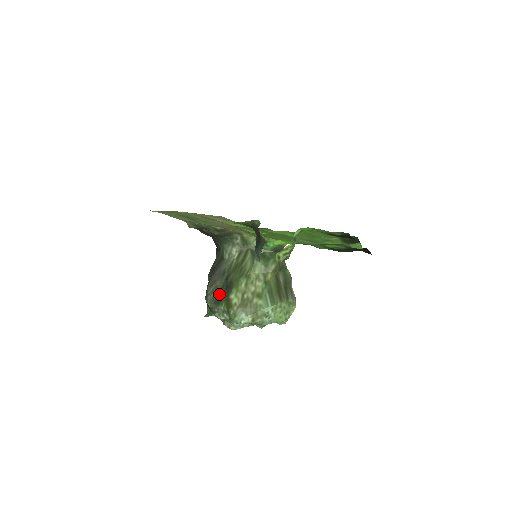
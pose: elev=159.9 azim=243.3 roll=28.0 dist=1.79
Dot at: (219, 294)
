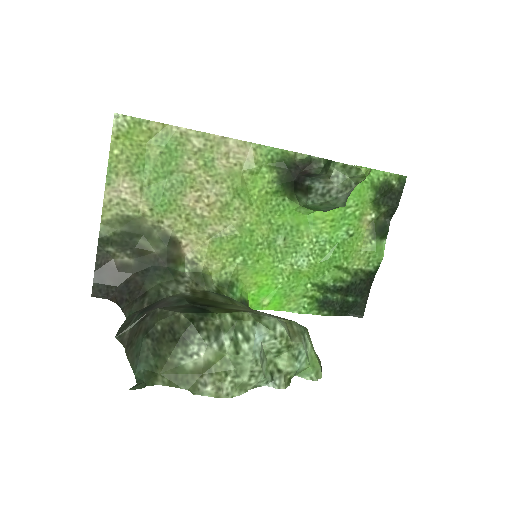
Dot at: (195, 308)
